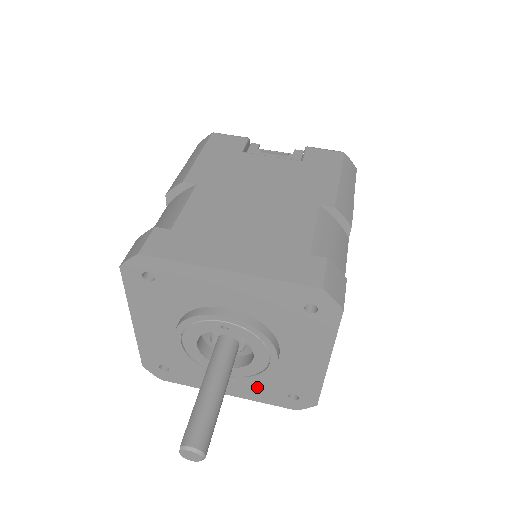
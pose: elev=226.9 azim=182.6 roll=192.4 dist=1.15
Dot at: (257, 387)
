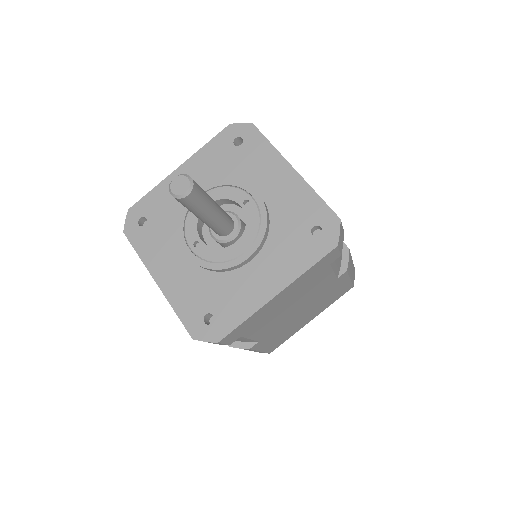
Dot at: (192, 288)
